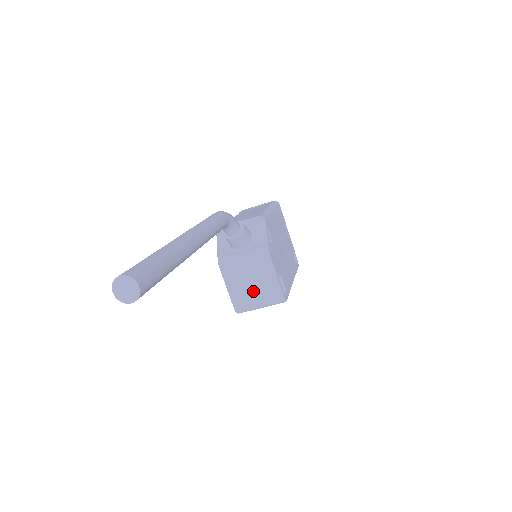
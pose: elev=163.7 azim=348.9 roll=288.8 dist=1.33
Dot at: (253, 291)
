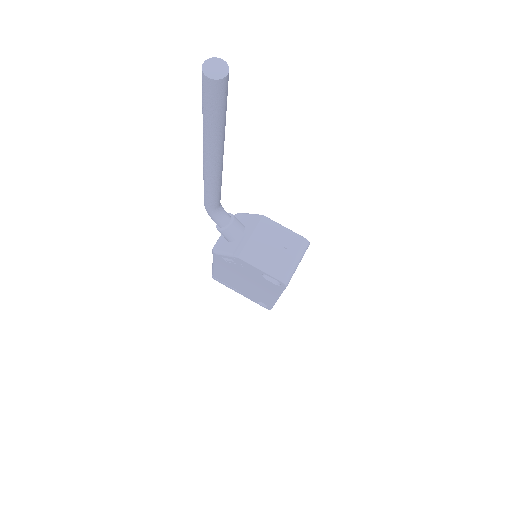
Dot at: (280, 255)
